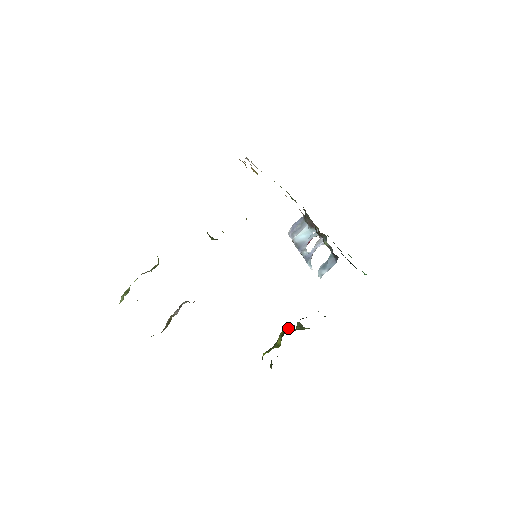
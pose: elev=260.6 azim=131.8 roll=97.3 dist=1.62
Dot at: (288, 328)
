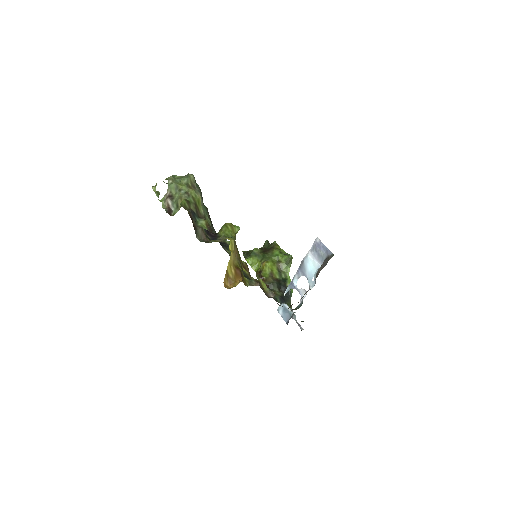
Dot at: (268, 269)
